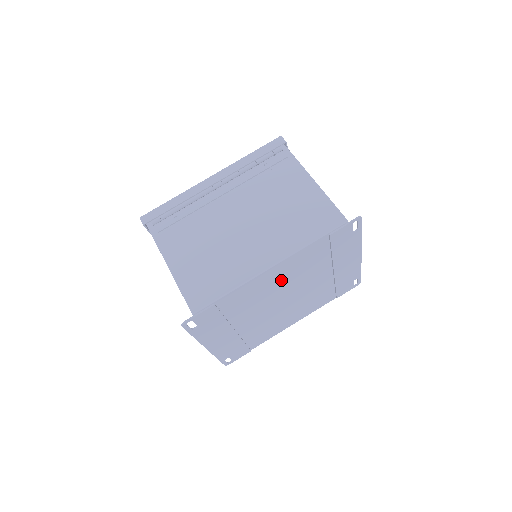
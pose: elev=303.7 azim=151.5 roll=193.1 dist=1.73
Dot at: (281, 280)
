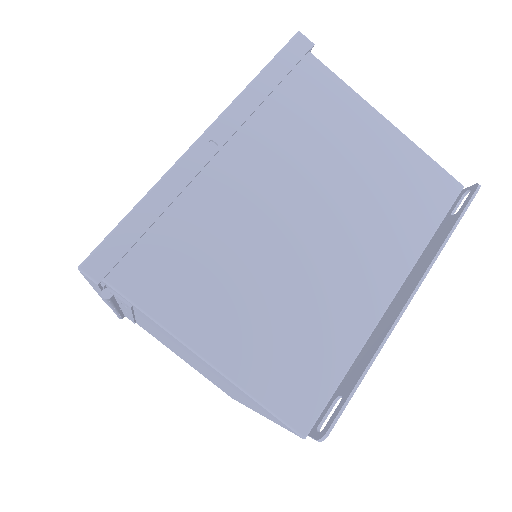
Dot at: occluded
